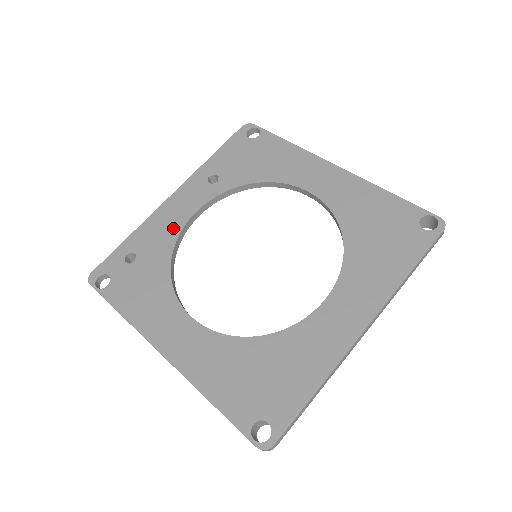
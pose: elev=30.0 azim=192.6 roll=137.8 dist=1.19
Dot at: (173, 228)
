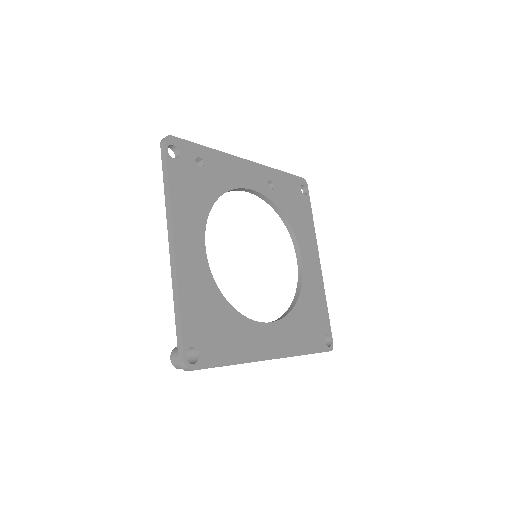
Dot at: (234, 180)
